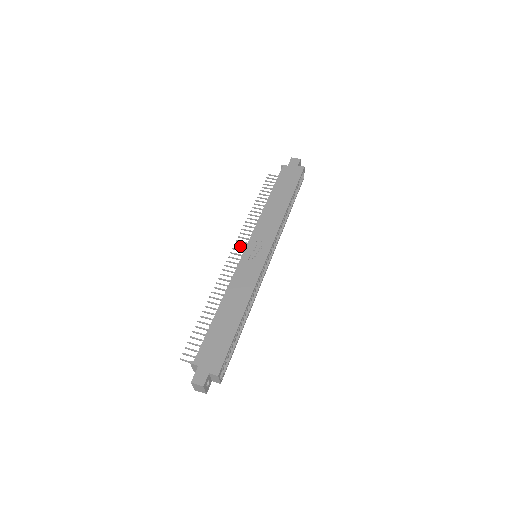
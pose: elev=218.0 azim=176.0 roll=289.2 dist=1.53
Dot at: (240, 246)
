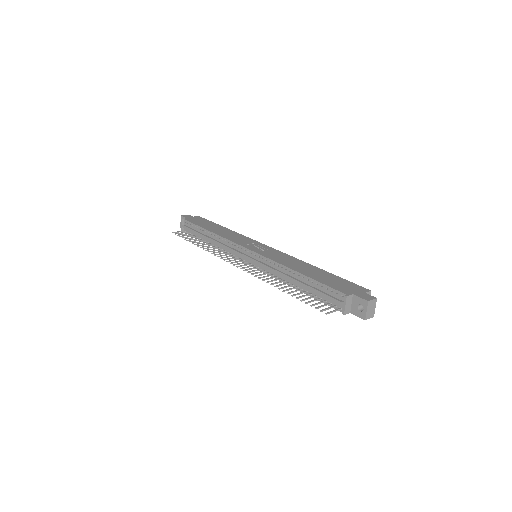
Dot at: (232, 260)
